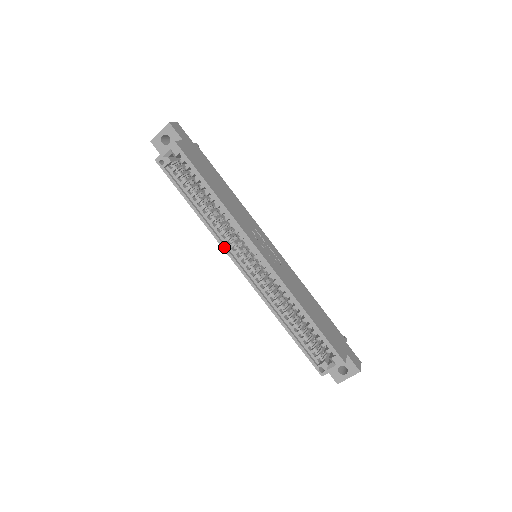
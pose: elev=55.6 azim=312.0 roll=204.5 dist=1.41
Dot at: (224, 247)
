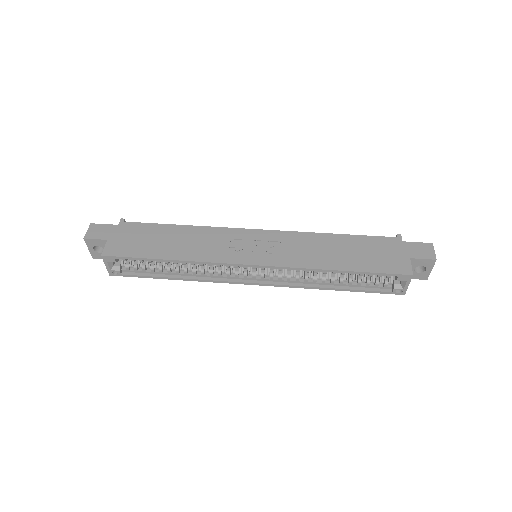
Dot at: (224, 282)
